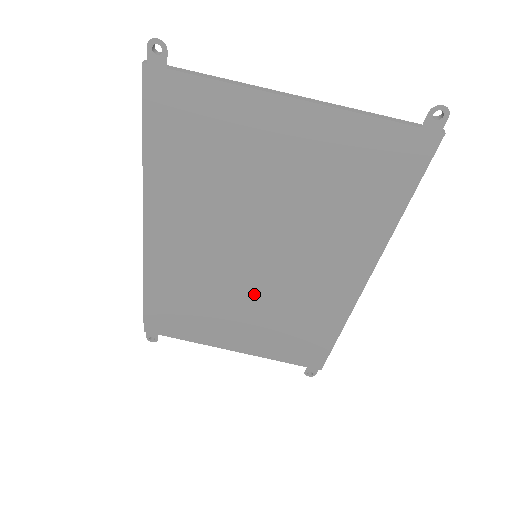
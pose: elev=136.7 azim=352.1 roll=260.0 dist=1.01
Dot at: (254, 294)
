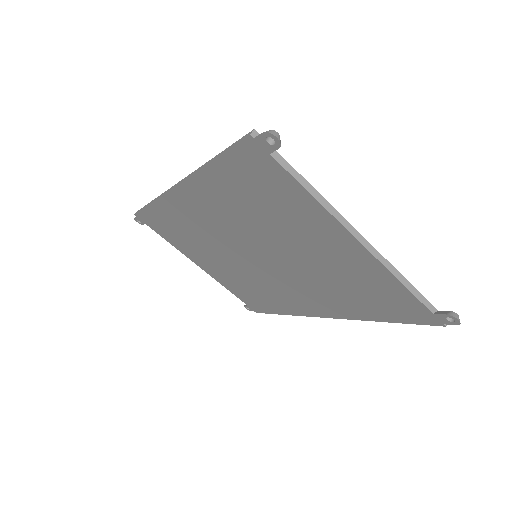
Dot at: (238, 265)
